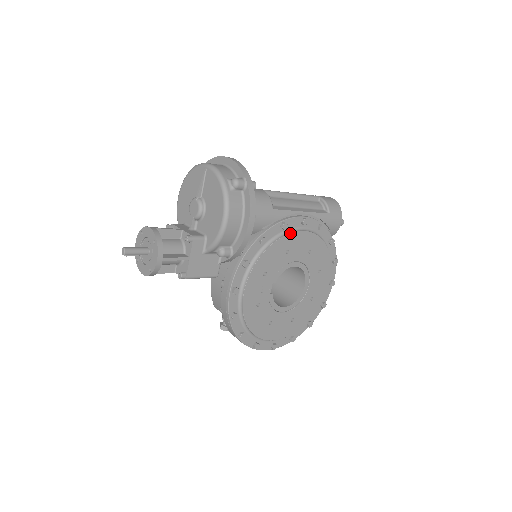
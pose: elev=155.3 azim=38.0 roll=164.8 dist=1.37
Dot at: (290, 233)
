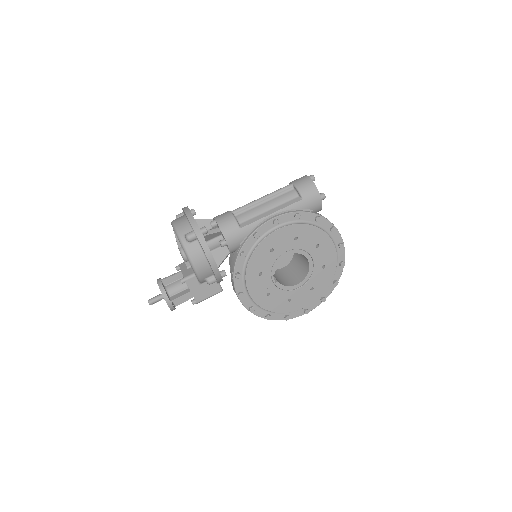
Dot at: (265, 237)
